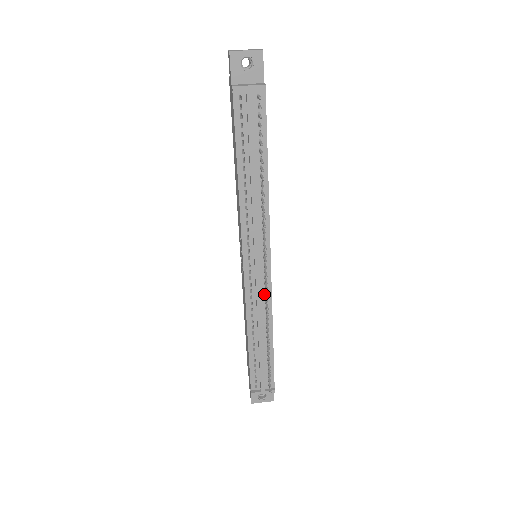
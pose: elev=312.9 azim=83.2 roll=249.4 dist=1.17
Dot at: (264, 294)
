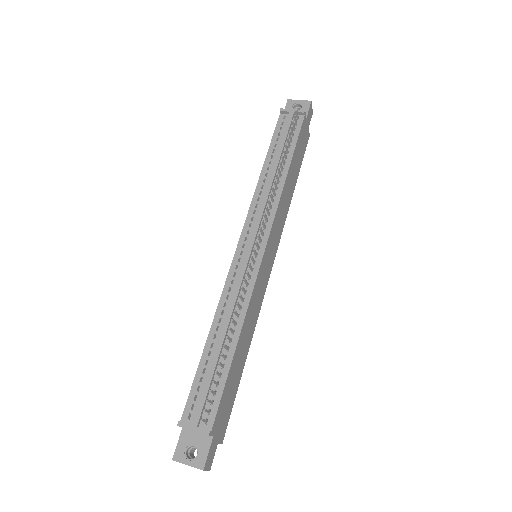
Dot at: (247, 282)
